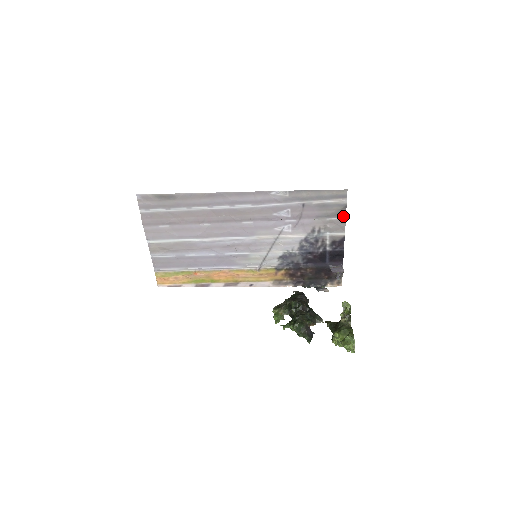
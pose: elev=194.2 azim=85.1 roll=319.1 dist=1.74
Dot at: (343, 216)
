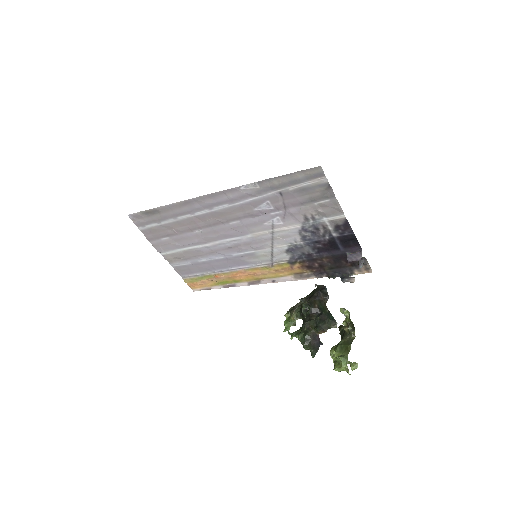
Dot at: (332, 197)
